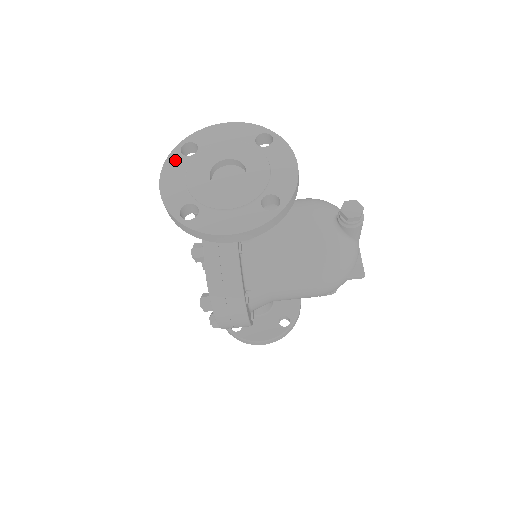
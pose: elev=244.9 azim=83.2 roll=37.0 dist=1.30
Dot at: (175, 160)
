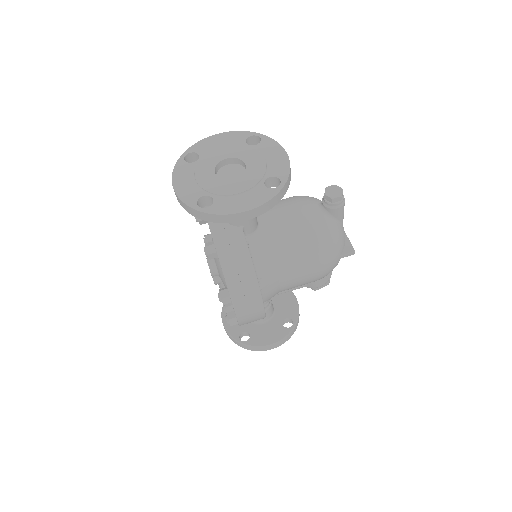
Dot at: (182, 167)
